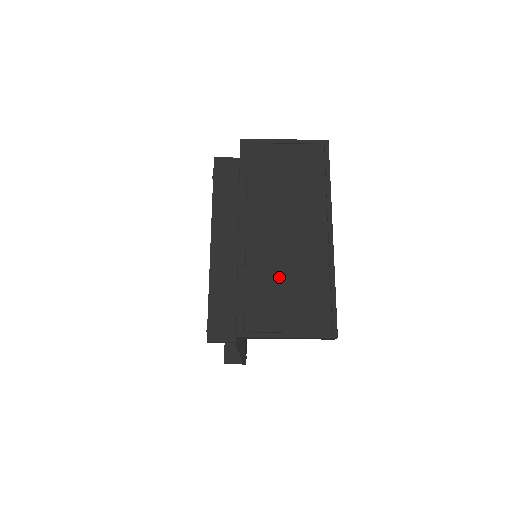
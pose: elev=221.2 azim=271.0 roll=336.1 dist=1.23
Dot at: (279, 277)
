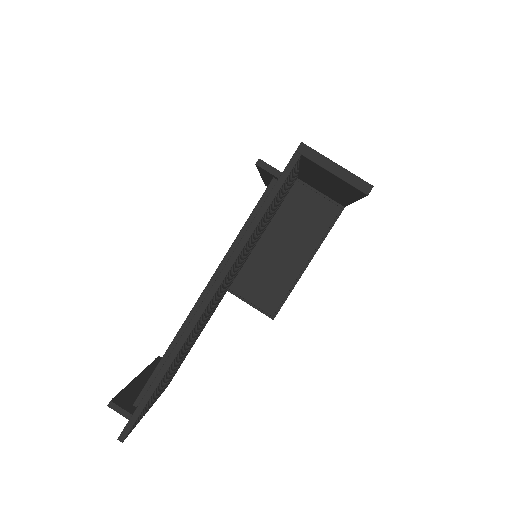
Dot at: occluded
